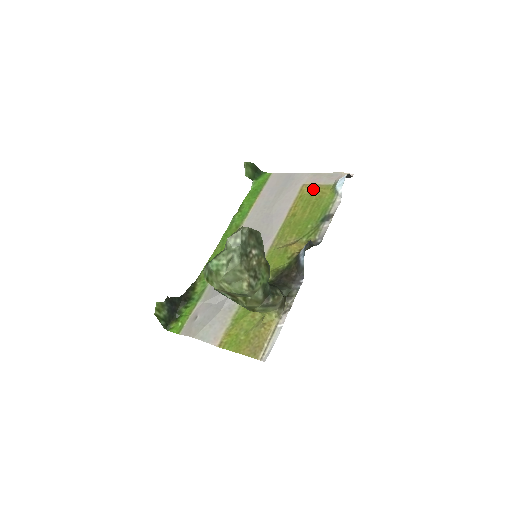
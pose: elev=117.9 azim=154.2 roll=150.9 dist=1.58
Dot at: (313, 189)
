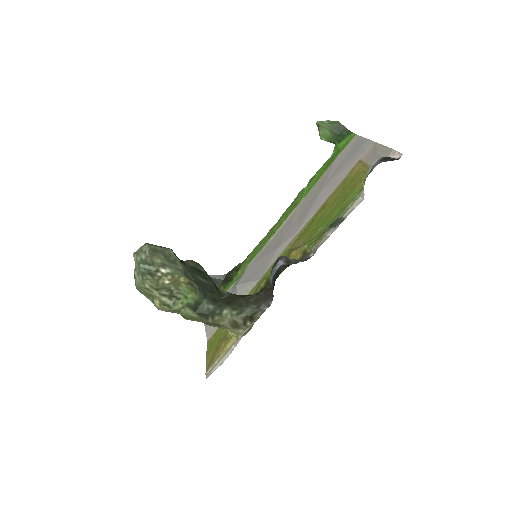
Dot at: (359, 171)
